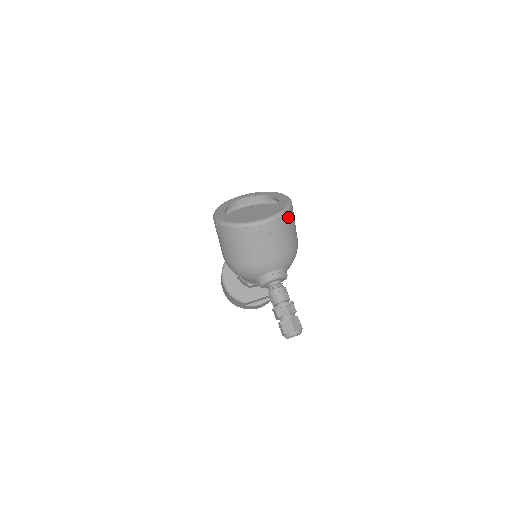
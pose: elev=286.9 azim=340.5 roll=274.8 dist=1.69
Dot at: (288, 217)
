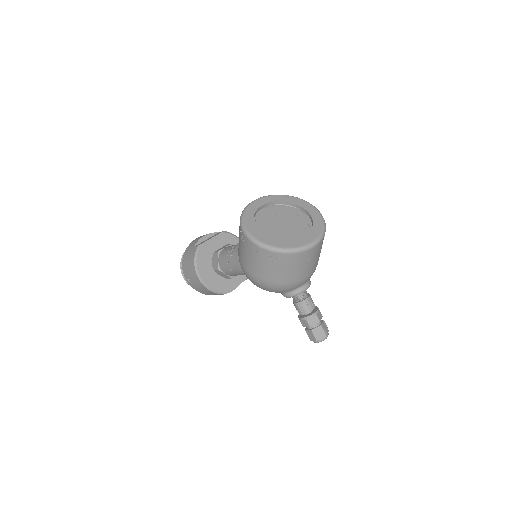
Dot at: occluded
